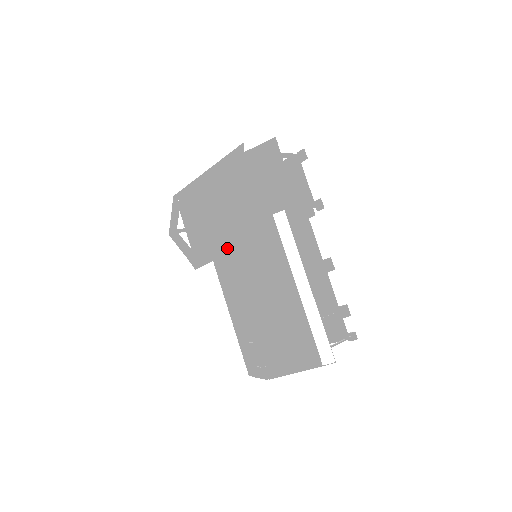
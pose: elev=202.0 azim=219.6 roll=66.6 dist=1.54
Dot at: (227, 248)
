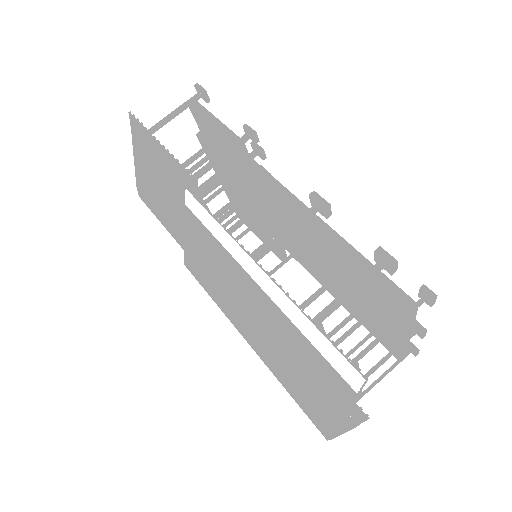
Dot at: (196, 278)
